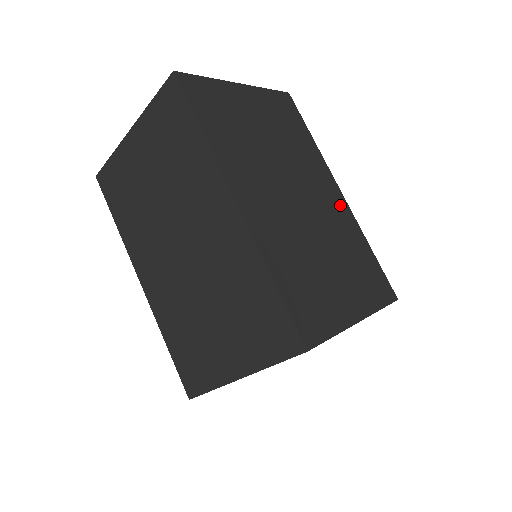
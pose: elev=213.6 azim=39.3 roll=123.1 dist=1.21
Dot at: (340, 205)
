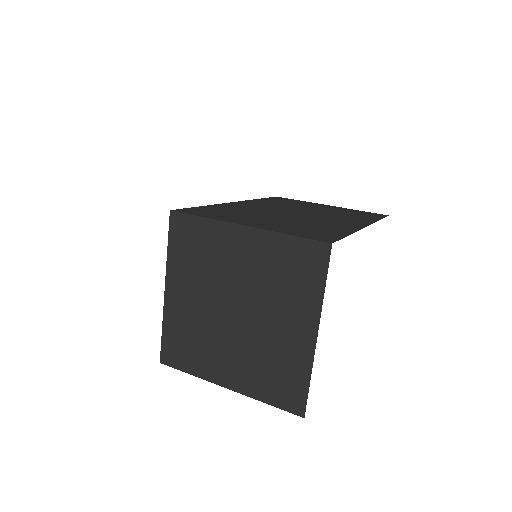
Dot at: (349, 225)
